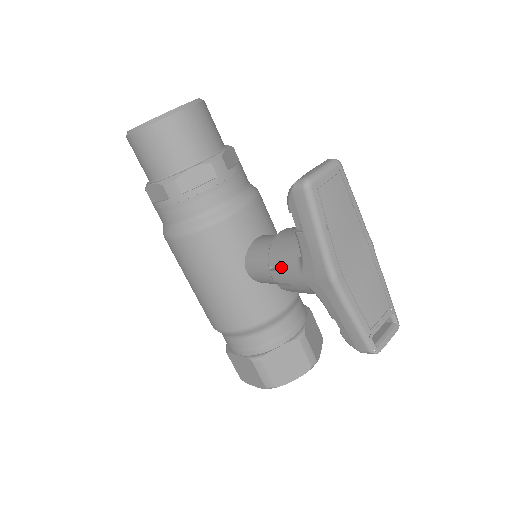
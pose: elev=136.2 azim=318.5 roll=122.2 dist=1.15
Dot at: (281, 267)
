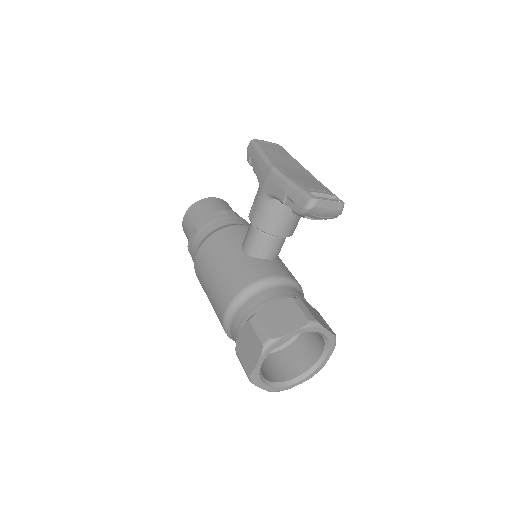
Dot at: (276, 259)
